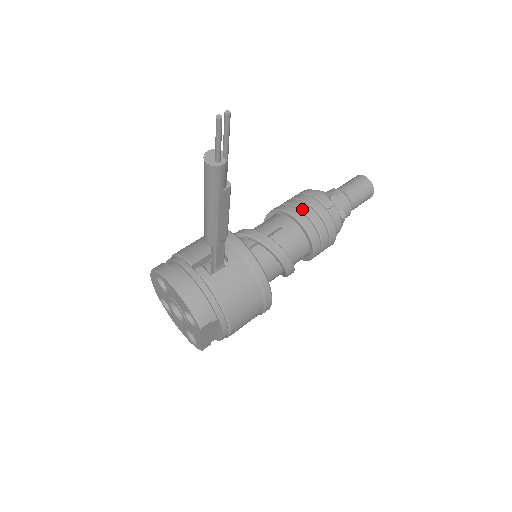
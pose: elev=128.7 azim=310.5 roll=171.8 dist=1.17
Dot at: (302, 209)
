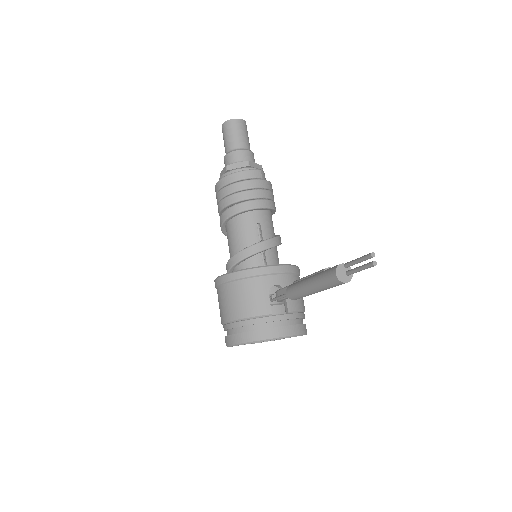
Dot at: (254, 197)
